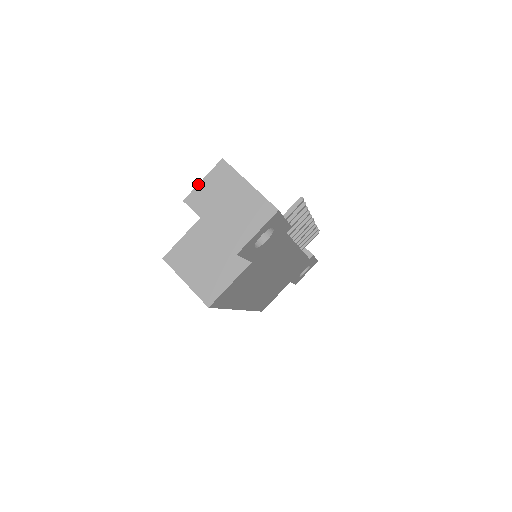
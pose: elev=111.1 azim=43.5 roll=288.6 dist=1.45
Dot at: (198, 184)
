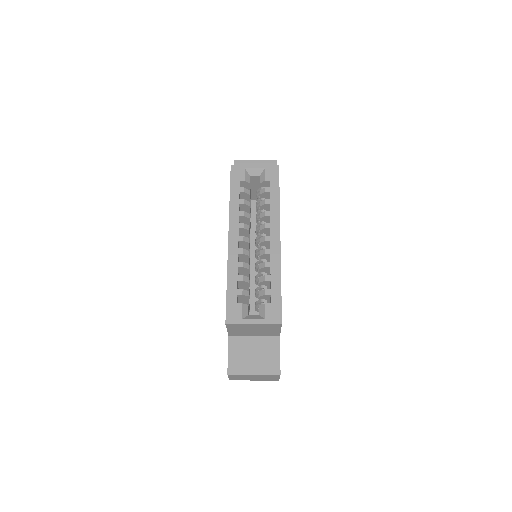
Dot at: occluded
